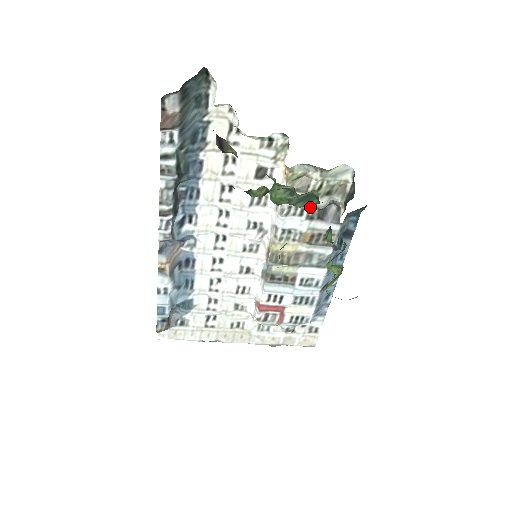
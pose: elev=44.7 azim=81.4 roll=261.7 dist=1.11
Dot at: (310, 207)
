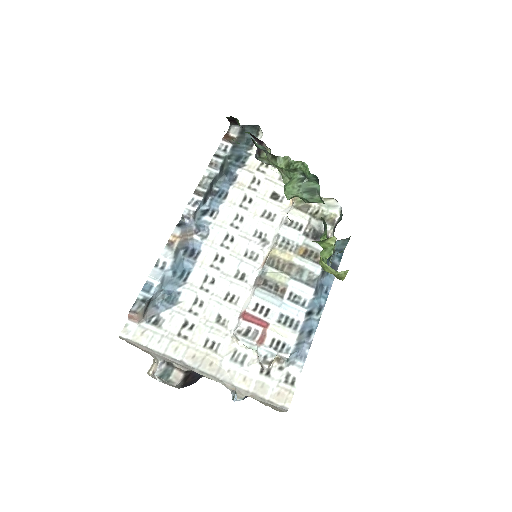
Dot at: (307, 226)
